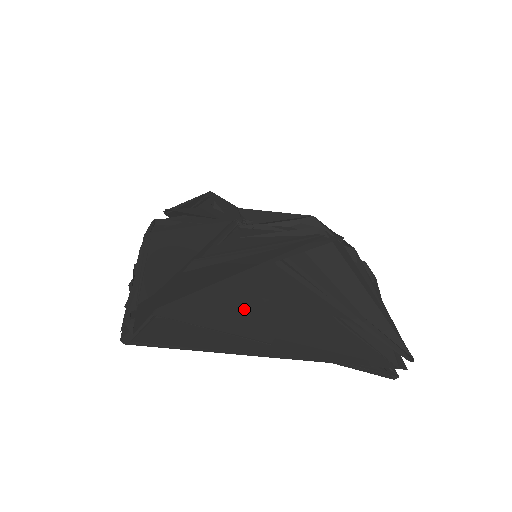
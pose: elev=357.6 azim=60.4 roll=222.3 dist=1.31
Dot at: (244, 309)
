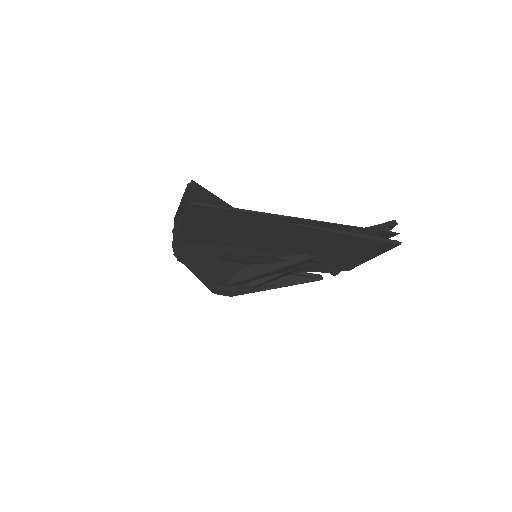
Dot at: occluded
